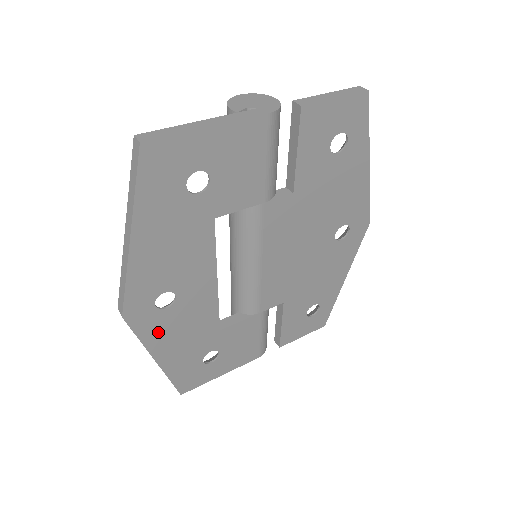
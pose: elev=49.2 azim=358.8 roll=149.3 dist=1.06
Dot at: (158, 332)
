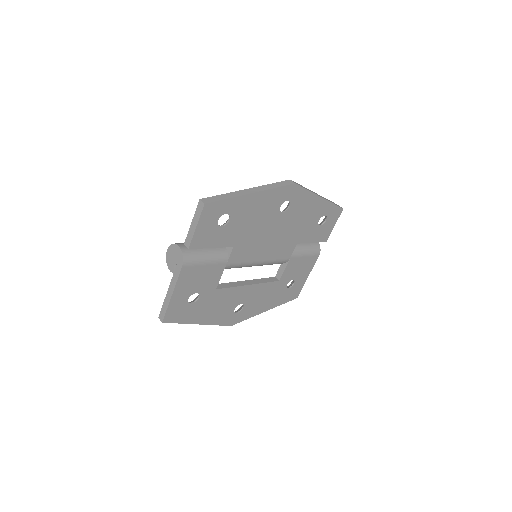
Dot at: (252, 311)
